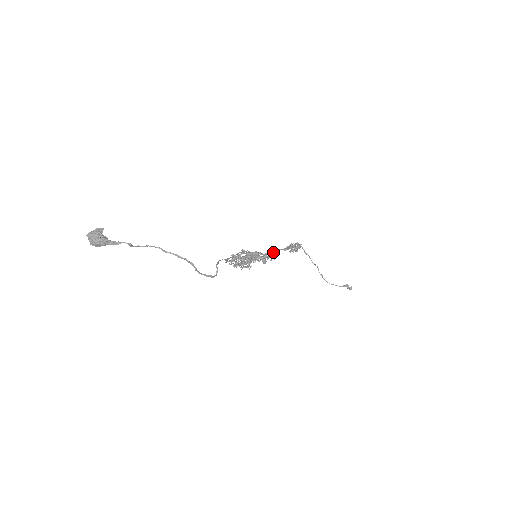
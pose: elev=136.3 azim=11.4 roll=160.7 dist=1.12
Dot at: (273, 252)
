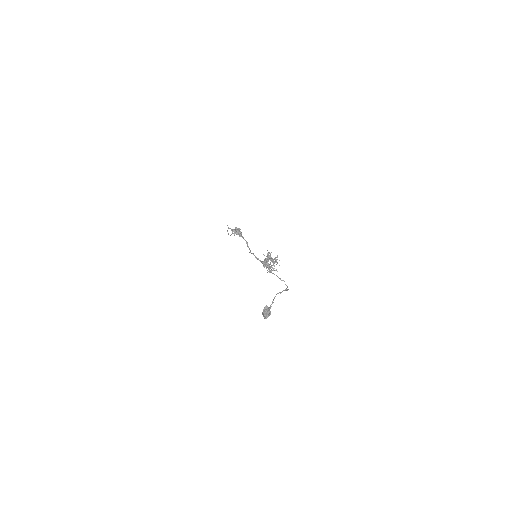
Dot at: (247, 245)
